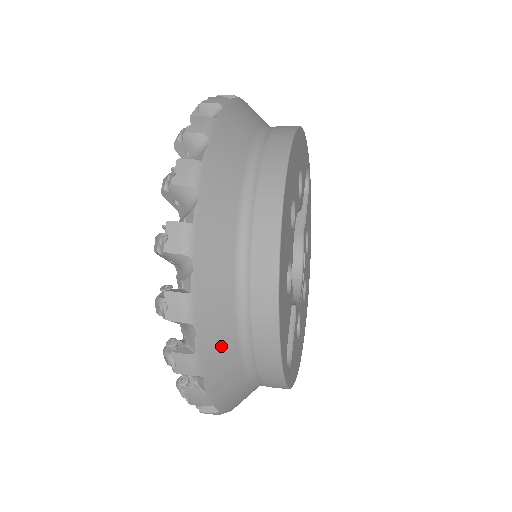
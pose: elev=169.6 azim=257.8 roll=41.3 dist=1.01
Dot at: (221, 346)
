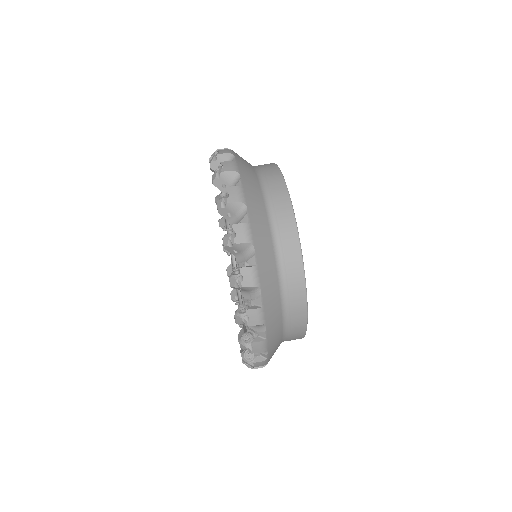
Dot at: occluded
